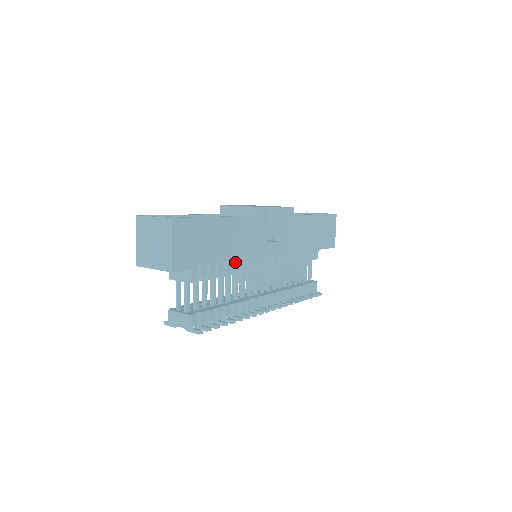
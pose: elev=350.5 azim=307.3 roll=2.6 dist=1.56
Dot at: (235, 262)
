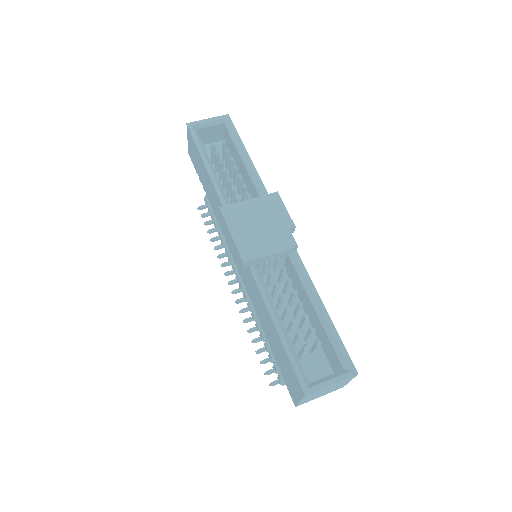
Dot at: occluded
